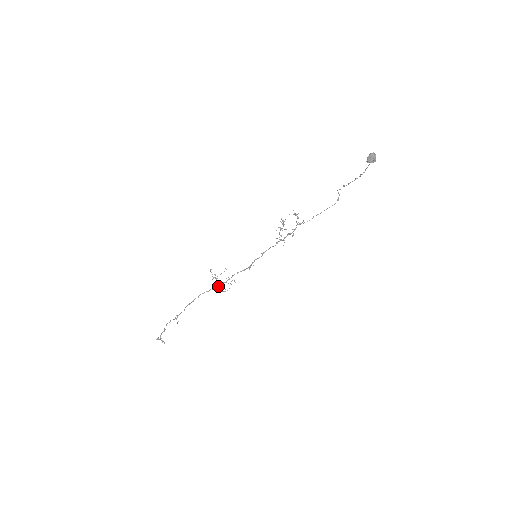
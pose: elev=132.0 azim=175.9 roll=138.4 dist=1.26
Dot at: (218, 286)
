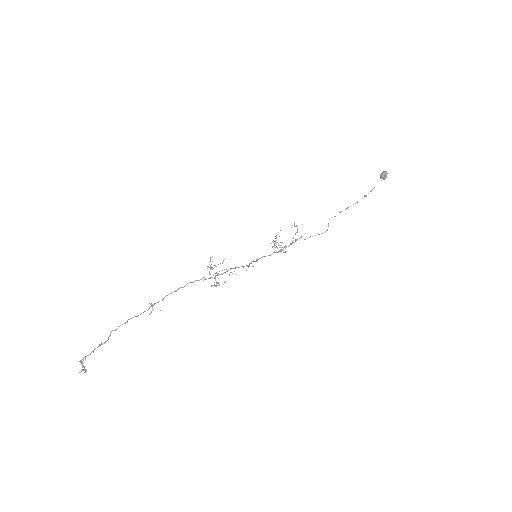
Dot at: occluded
